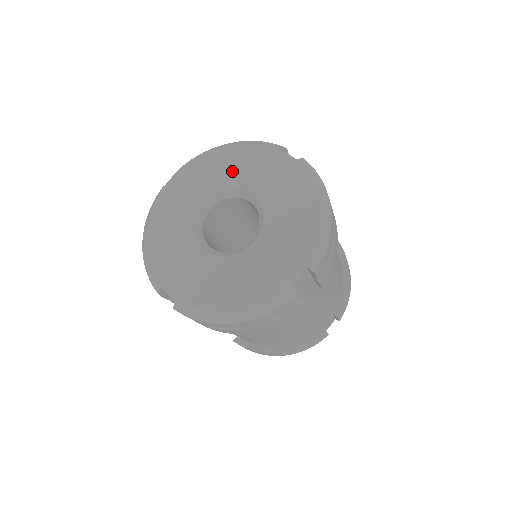
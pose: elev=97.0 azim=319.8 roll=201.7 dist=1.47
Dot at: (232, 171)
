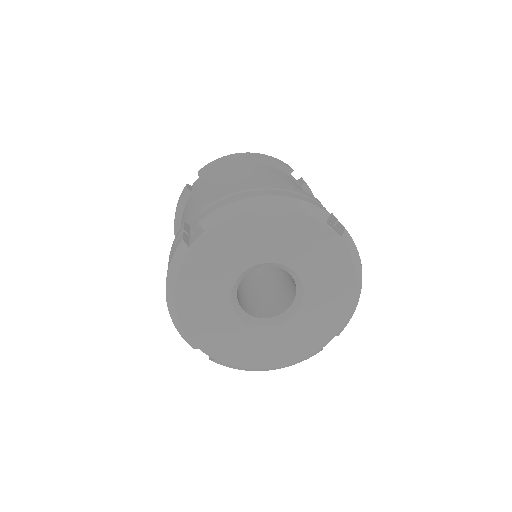
Dot at: (273, 243)
